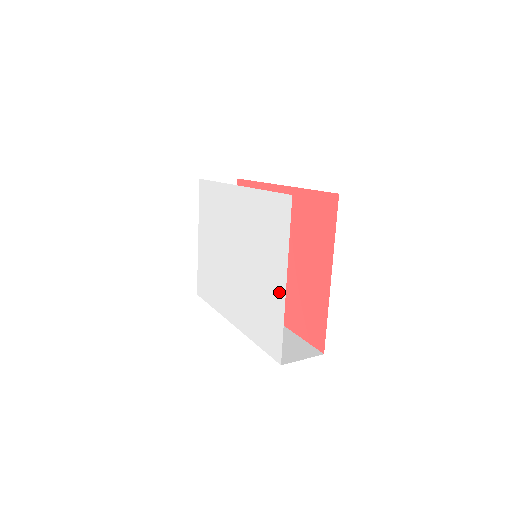
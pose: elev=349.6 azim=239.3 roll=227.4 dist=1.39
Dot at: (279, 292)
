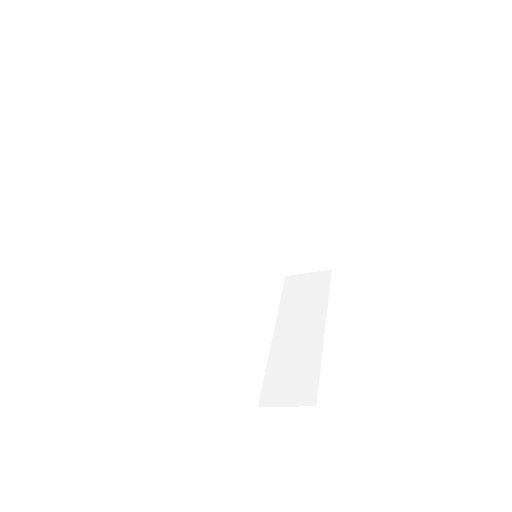
Dot at: occluded
